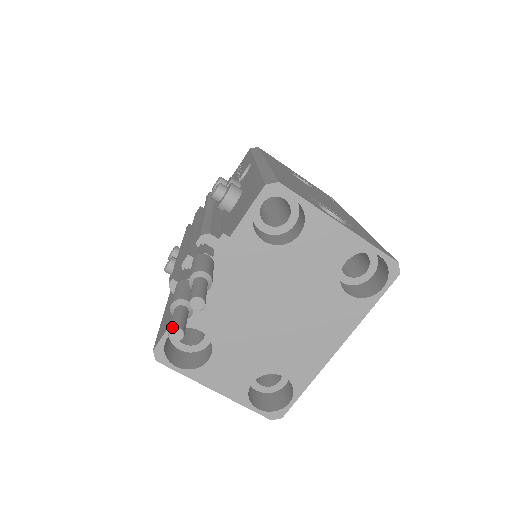
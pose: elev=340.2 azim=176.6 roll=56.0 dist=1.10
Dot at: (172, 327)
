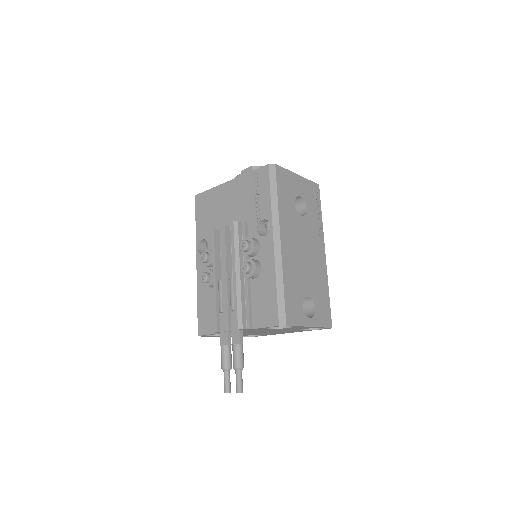
Dot at: (226, 392)
